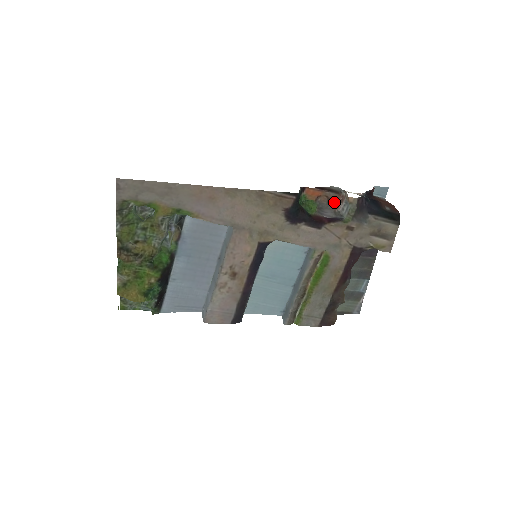
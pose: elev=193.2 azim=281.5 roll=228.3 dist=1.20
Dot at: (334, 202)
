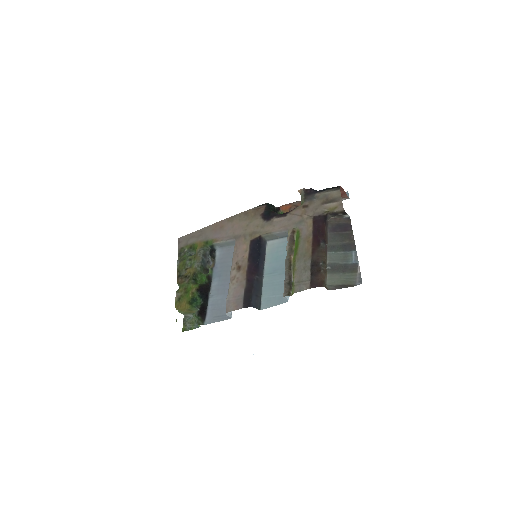
Dot at: occluded
